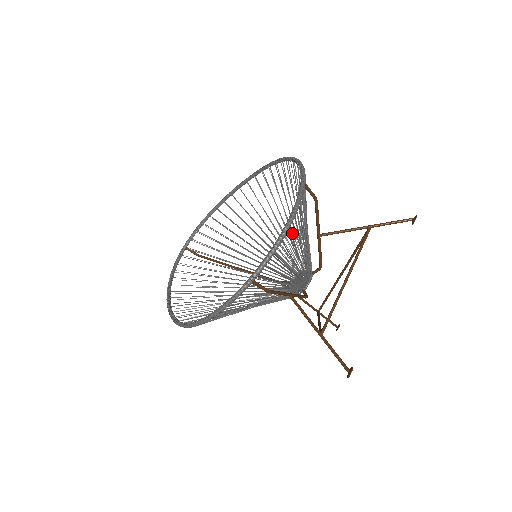
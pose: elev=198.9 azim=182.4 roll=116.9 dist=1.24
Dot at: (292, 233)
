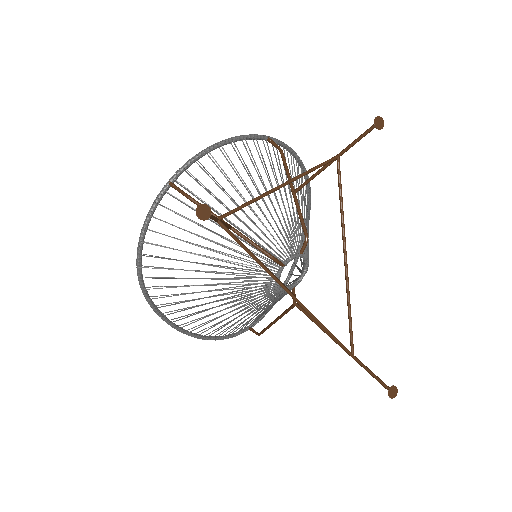
Dot at: occluded
